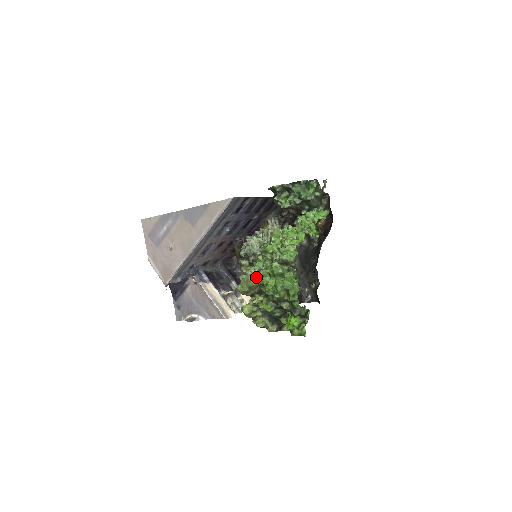
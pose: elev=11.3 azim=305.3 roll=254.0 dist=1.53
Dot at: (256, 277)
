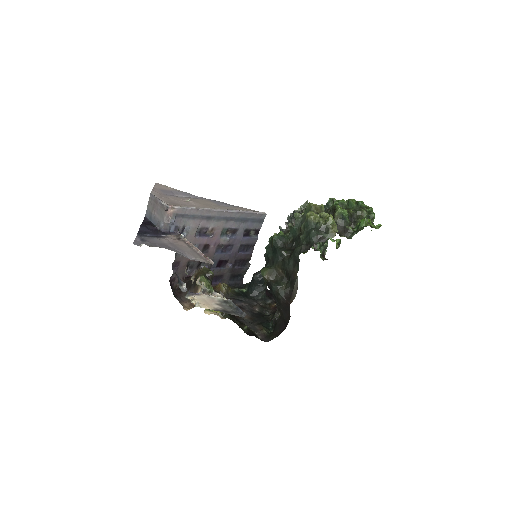
Dot at: occluded
